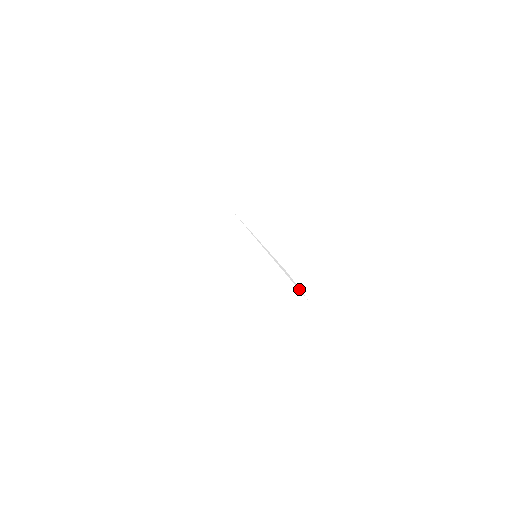
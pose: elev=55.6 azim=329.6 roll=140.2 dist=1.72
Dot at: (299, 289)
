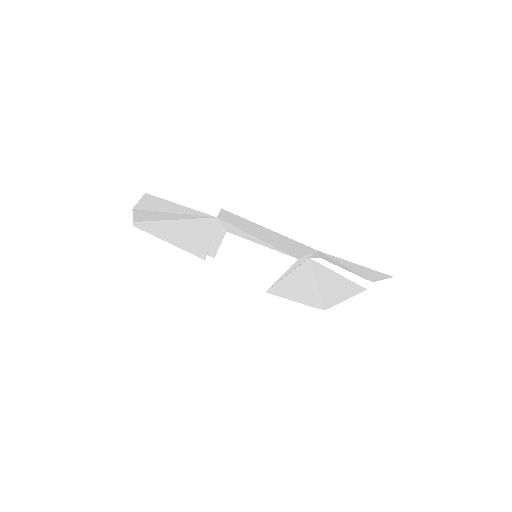
Dot at: (309, 256)
